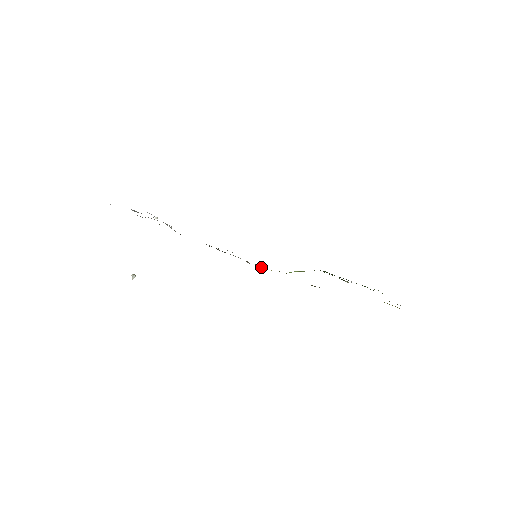
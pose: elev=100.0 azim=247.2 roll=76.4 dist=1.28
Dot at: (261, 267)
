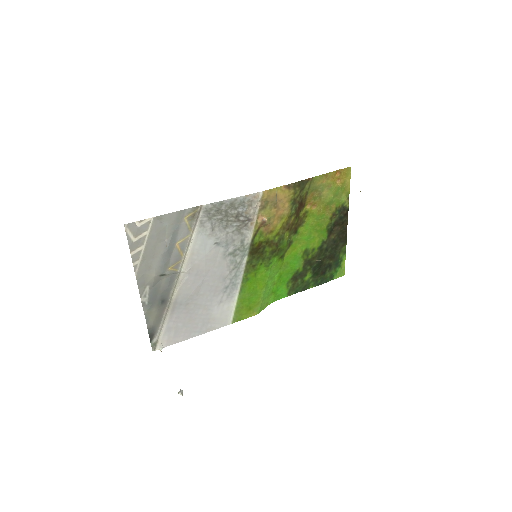
Dot at: (264, 218)
